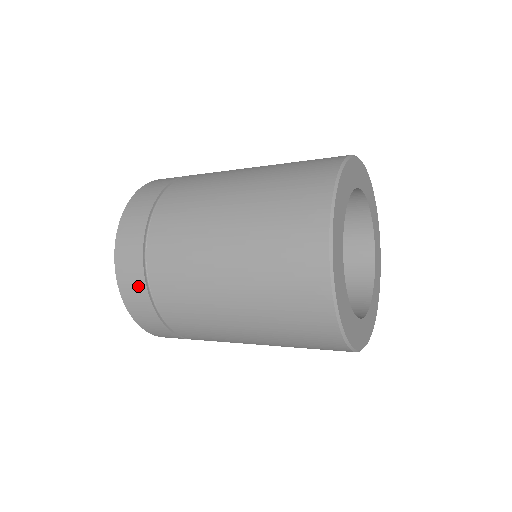
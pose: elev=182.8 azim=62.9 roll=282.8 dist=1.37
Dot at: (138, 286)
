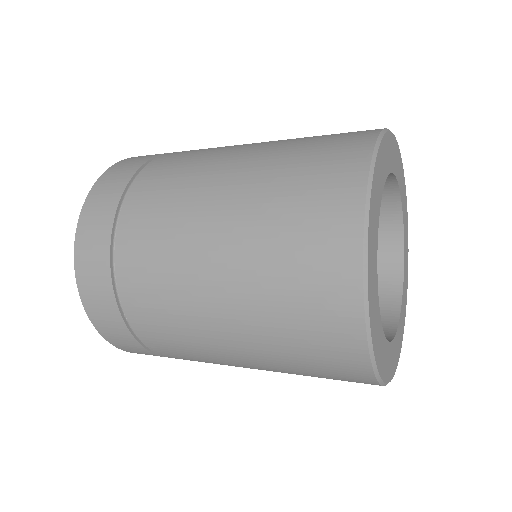
Dot at: (100, 237)
